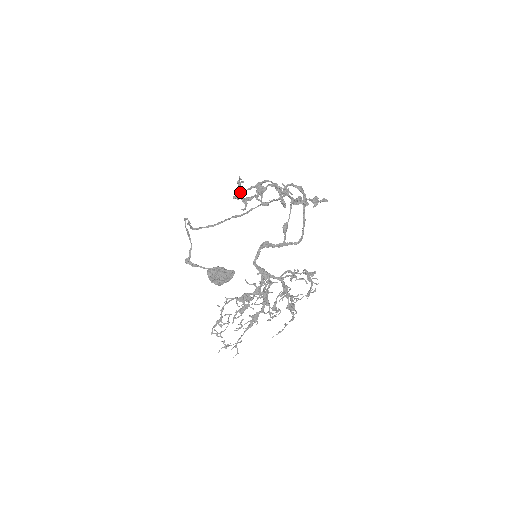
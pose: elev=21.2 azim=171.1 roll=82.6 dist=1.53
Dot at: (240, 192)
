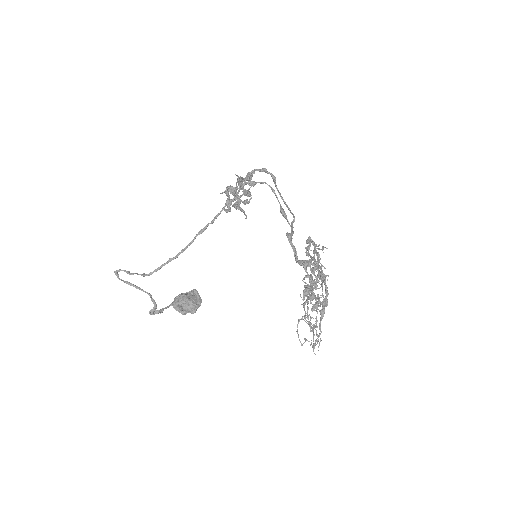
Dot at: (231, 202)
